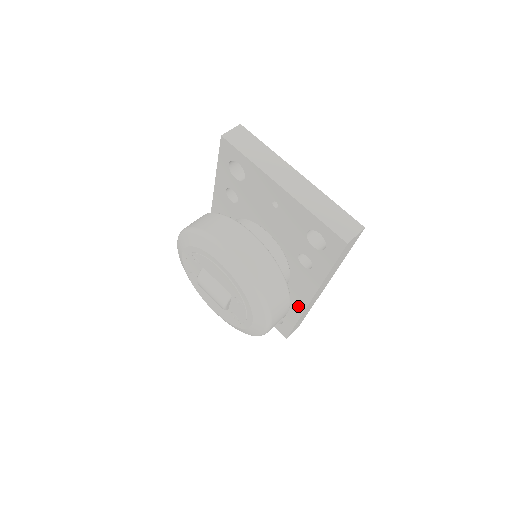
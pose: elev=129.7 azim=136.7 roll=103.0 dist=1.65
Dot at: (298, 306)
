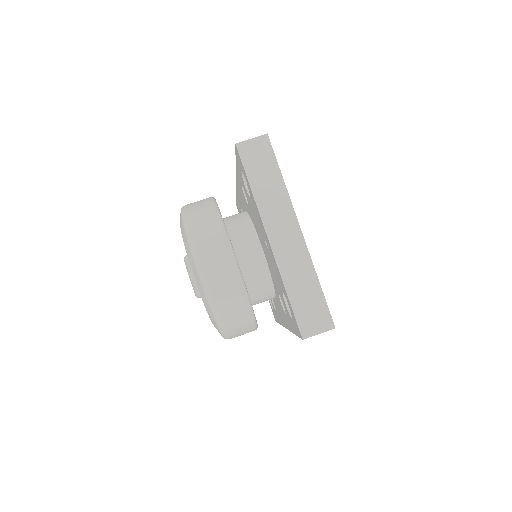
Dot at: (280, 318)
